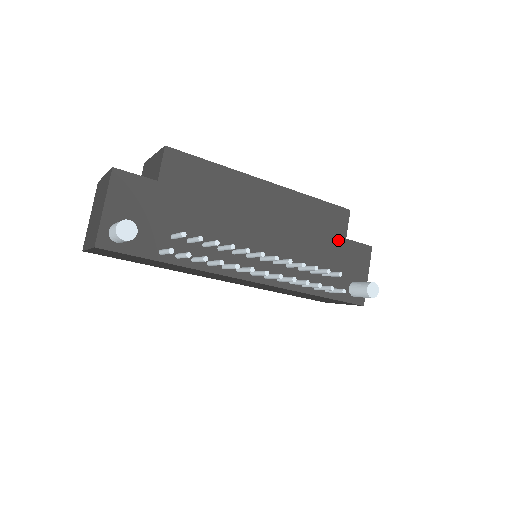
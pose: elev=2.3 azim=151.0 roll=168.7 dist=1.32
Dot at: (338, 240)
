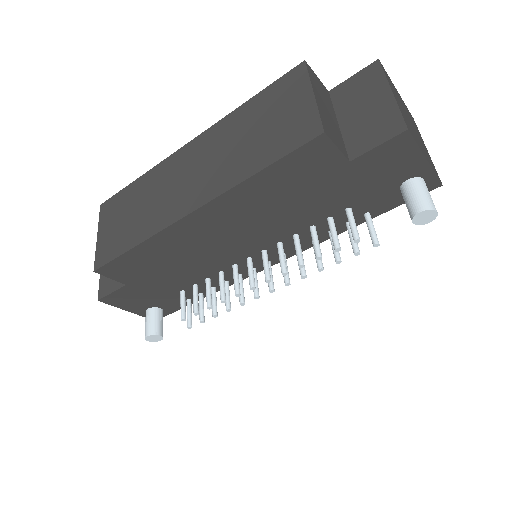
Dot at: (338, 173)
